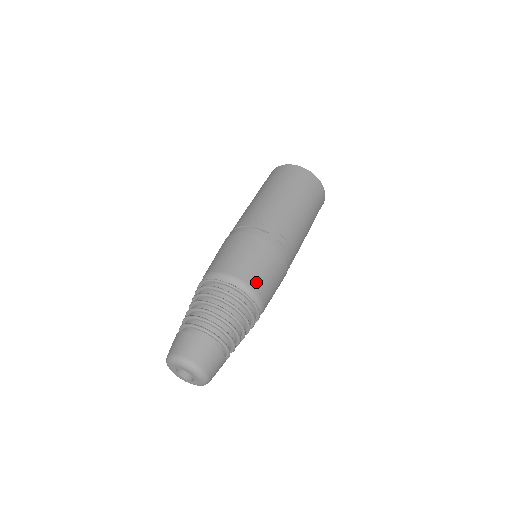
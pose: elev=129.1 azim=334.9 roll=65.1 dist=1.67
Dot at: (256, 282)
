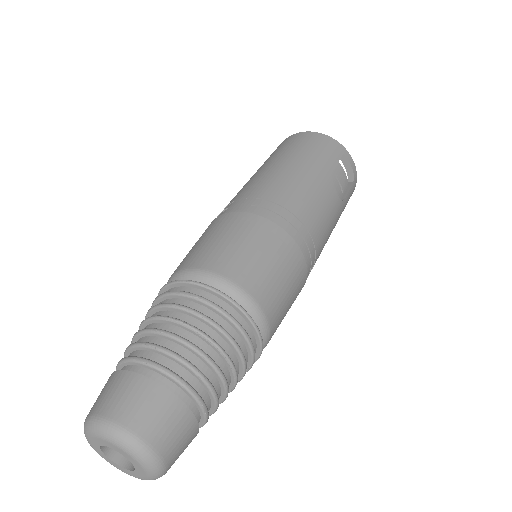
Dot at: (206, 260)
